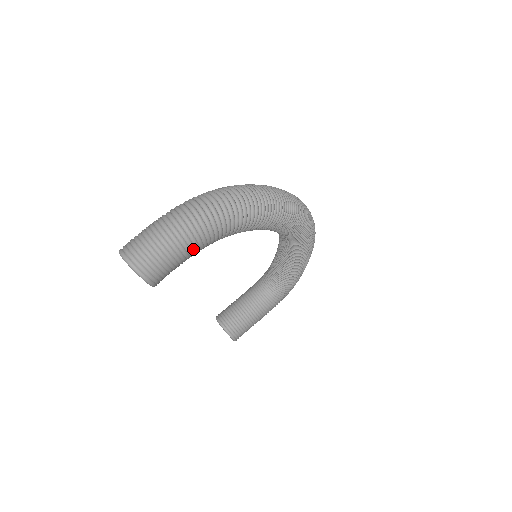
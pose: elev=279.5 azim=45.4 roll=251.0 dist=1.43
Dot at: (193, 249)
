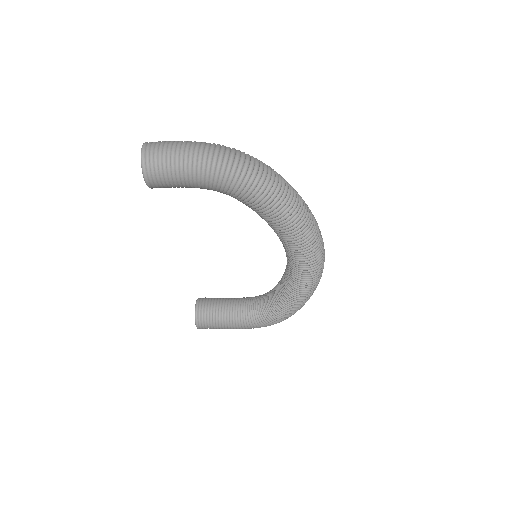
Dot at: (194, 178)
